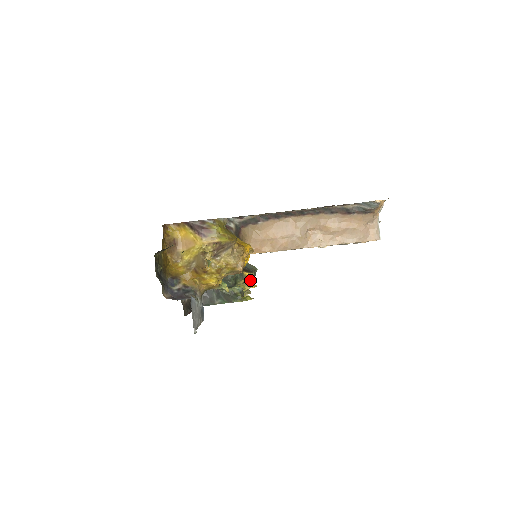
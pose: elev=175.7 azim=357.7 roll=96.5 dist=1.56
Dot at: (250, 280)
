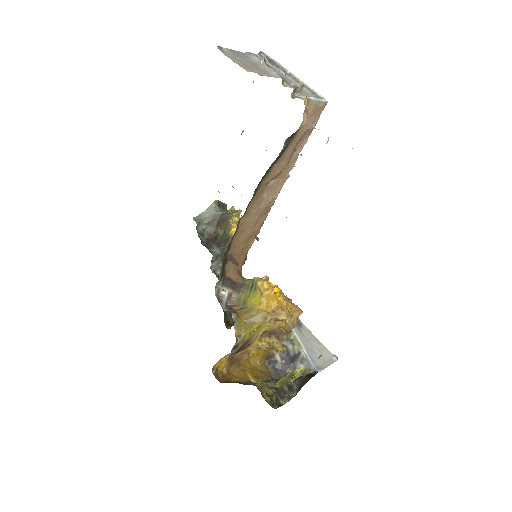
Dot at: occluded
